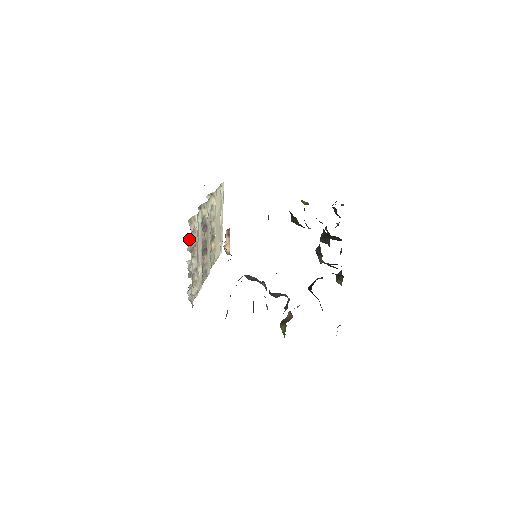
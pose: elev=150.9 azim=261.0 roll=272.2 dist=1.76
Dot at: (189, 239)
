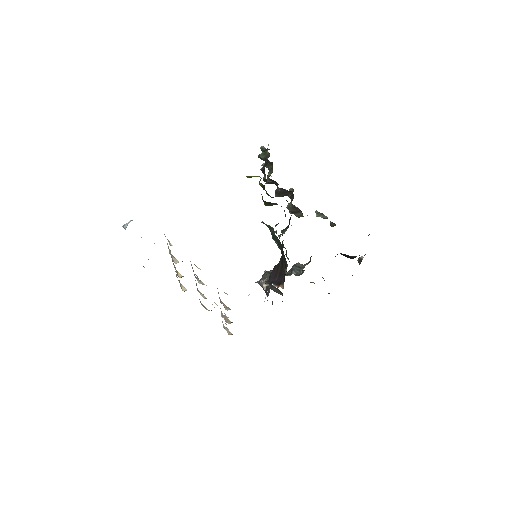
Dot at: occluded
